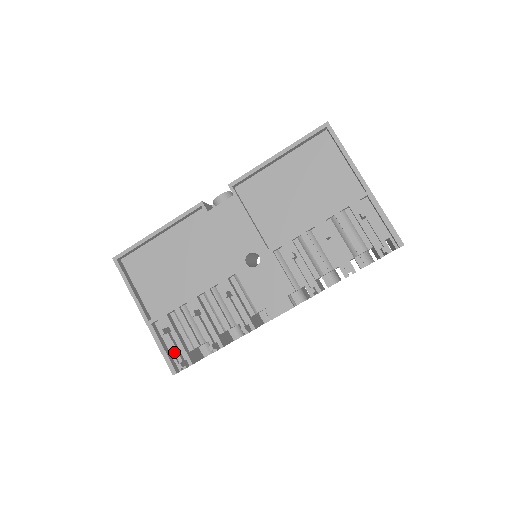
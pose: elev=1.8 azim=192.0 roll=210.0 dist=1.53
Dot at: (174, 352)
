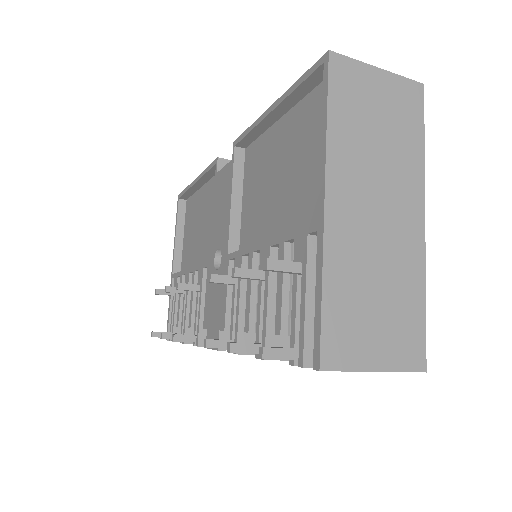
Dot at: (171, 318)
